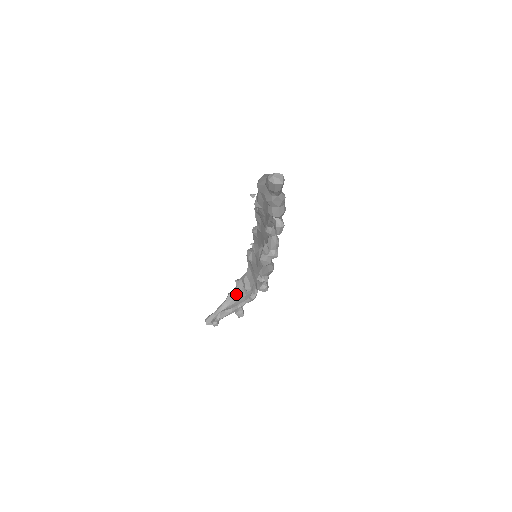
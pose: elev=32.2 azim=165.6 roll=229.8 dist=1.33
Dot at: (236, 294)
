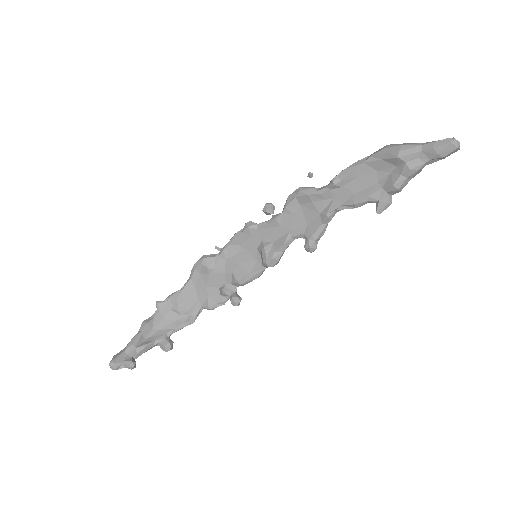
Dot at: (158, 321)
